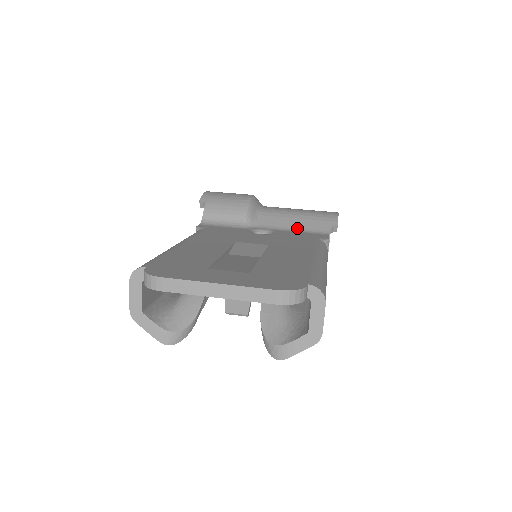
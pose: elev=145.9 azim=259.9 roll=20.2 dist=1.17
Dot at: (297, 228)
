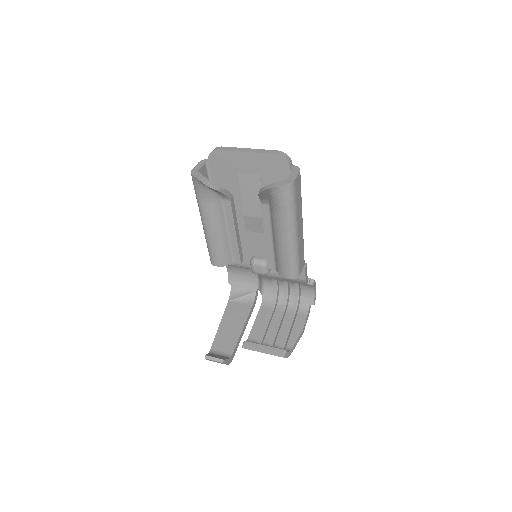
Dot at: occluded
